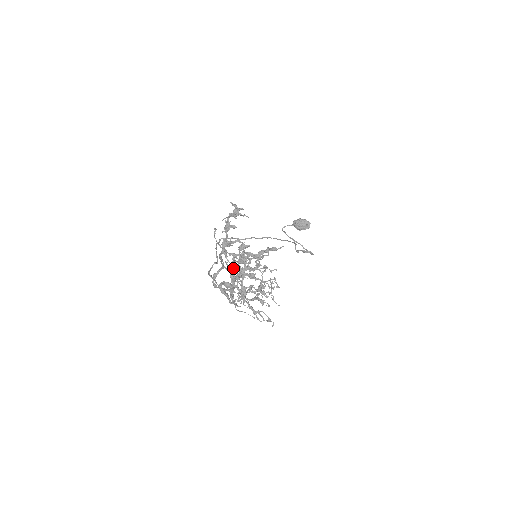
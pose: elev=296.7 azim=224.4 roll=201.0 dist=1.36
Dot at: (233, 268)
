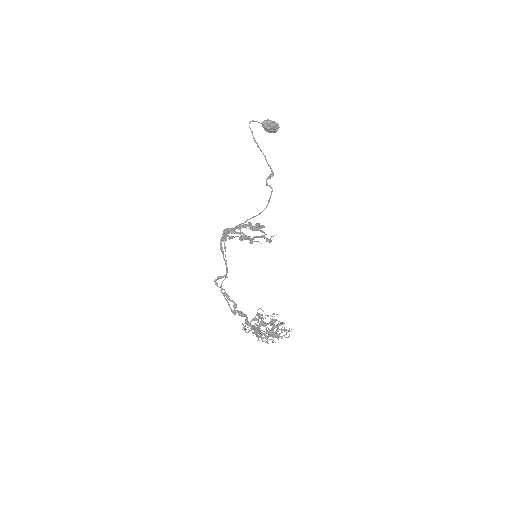
Dot at: occluded
